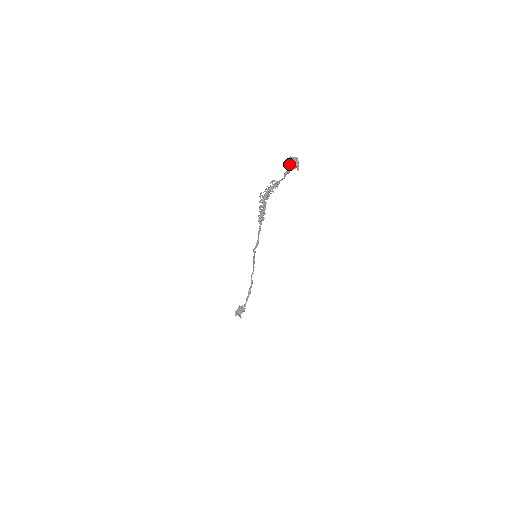
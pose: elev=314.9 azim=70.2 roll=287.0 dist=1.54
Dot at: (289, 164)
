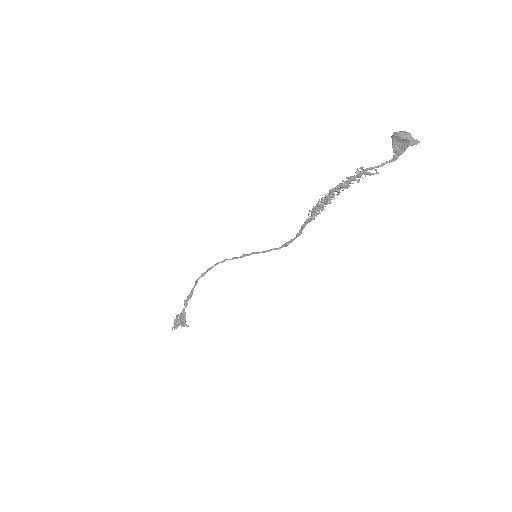
Dot at: (408, 144)
